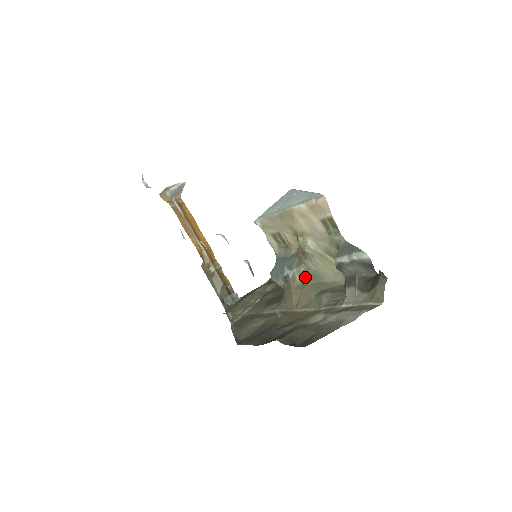
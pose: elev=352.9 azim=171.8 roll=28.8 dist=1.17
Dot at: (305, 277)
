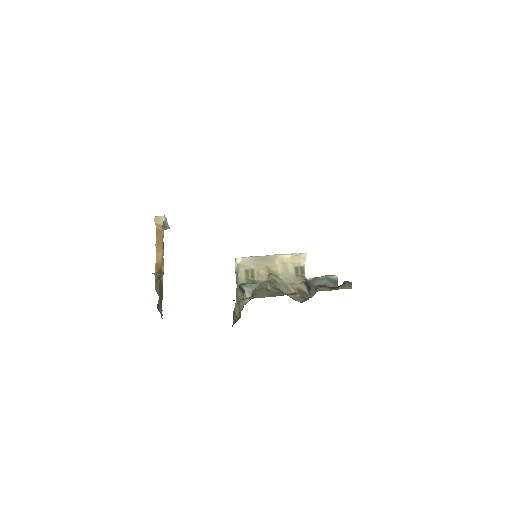
Dot at: (276, 289)
